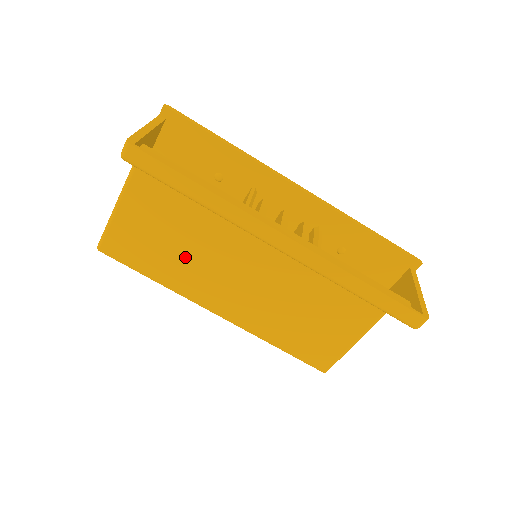
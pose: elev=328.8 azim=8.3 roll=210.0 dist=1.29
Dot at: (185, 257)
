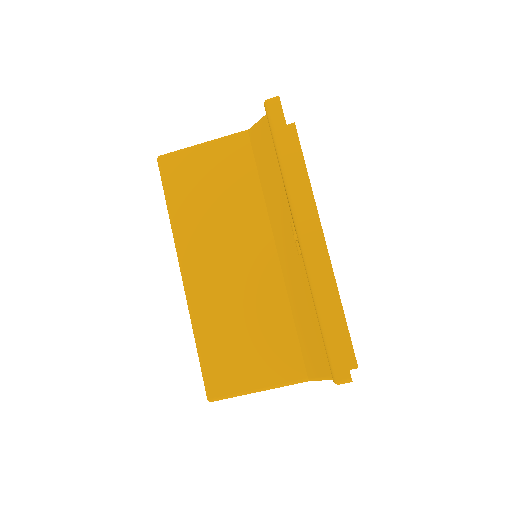
Dot at: (210, 213)
